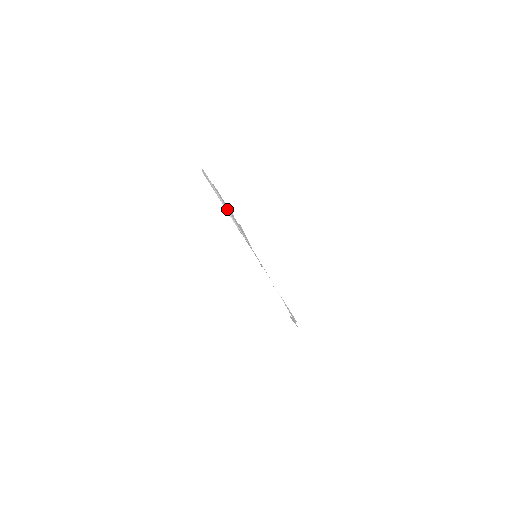
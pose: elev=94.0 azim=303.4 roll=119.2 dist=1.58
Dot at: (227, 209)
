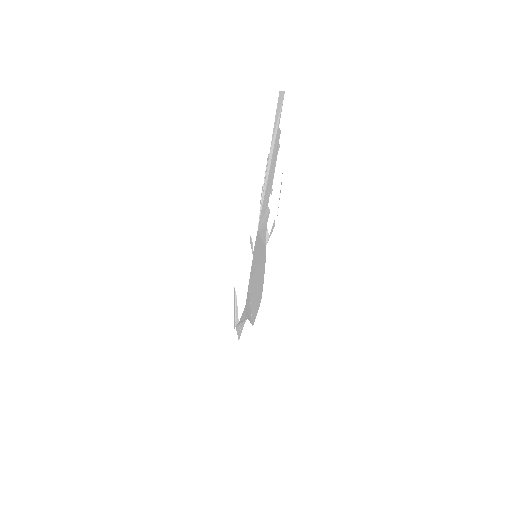
Dot at: (270, 165)
